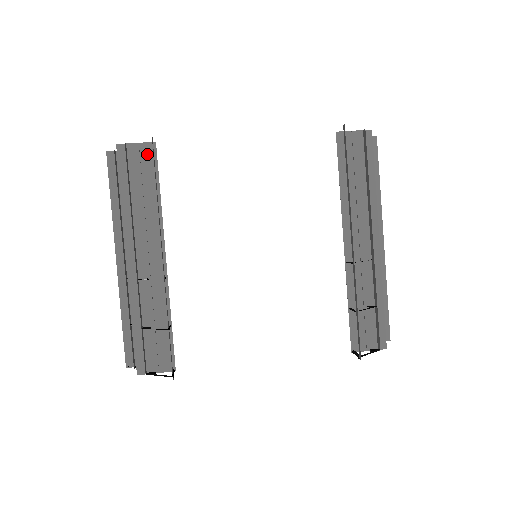
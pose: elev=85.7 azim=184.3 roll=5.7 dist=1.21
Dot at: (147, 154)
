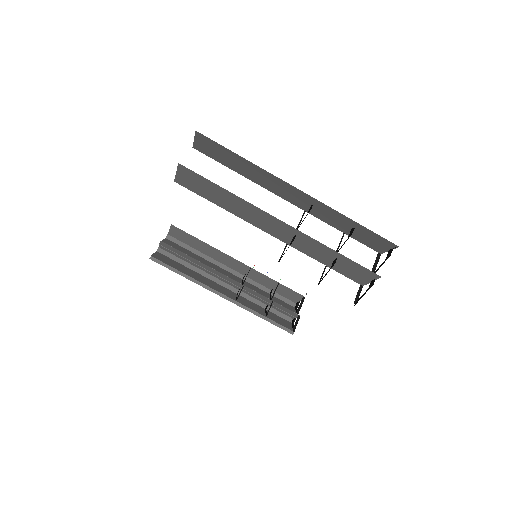
Dot at: (167, 246)
